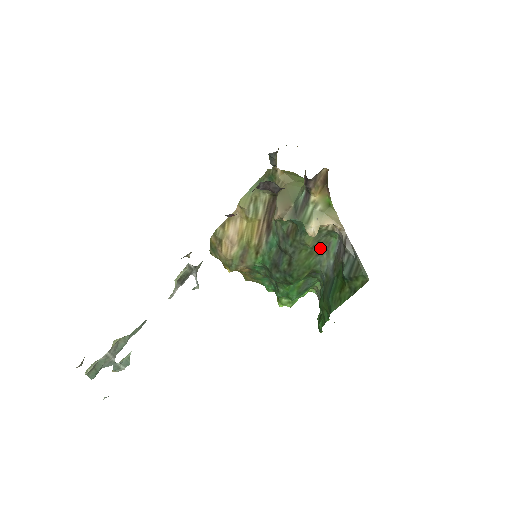
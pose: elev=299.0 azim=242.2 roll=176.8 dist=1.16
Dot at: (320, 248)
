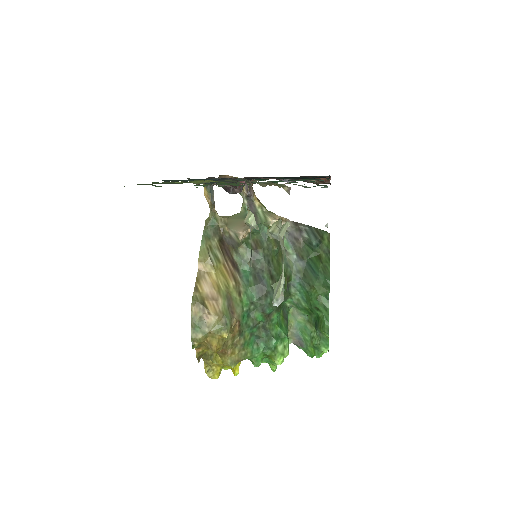
Dot at: (280, 253)
